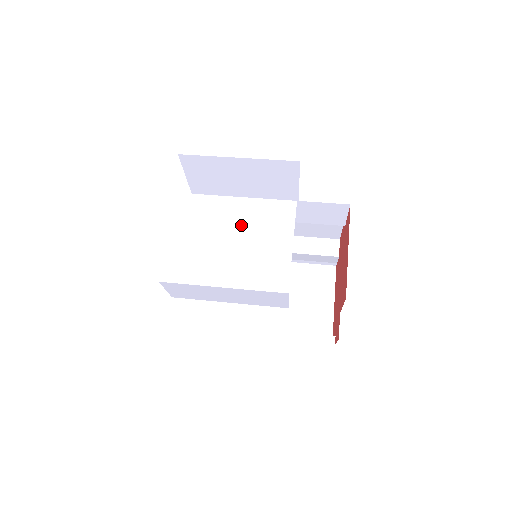
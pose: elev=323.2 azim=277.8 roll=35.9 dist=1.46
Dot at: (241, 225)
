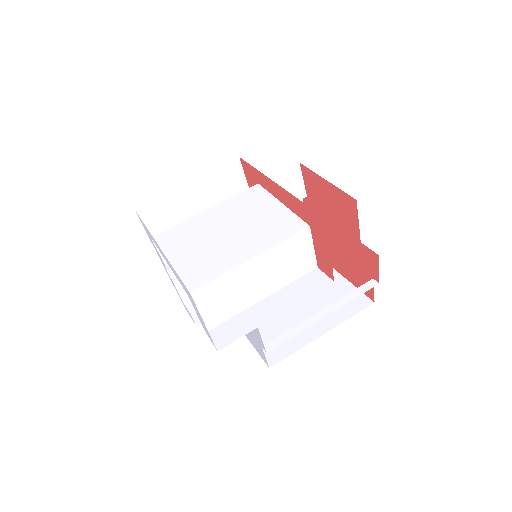
Dot at: (227, 219)
